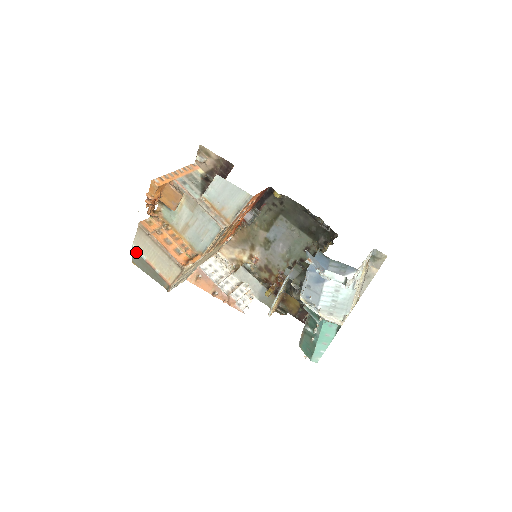
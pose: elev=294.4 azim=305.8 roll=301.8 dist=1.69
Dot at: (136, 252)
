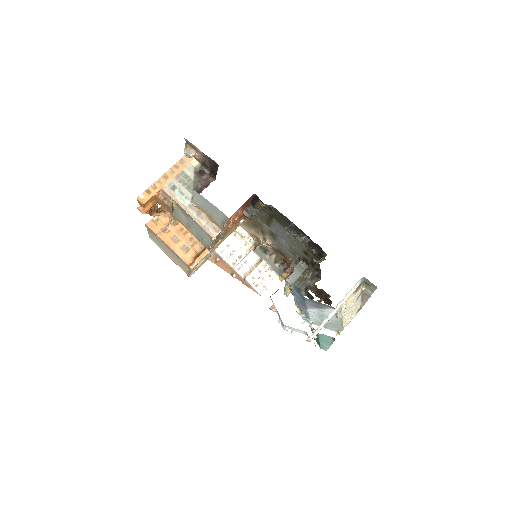
Dot at: (155, 243)
